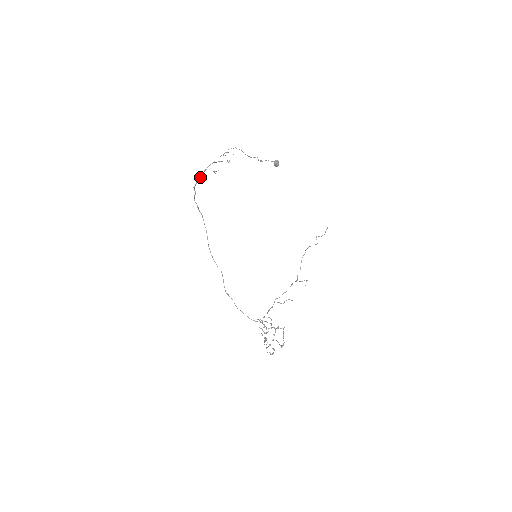
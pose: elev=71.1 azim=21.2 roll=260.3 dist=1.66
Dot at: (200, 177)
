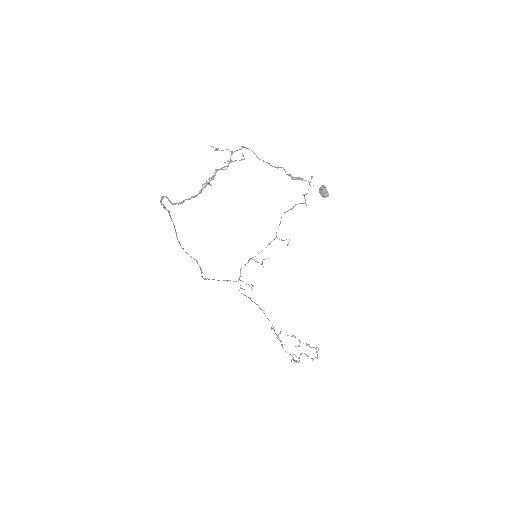
Dot at: (190, 199)
